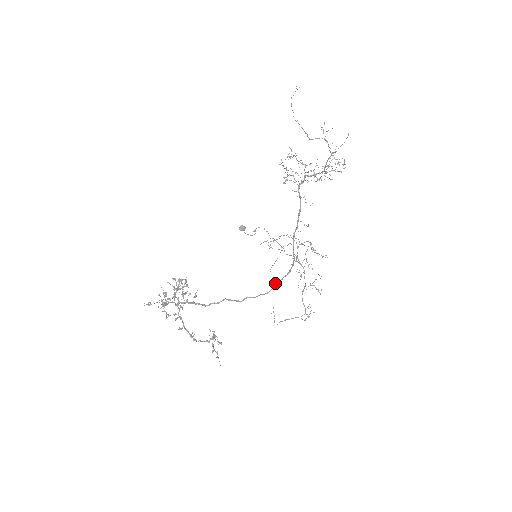
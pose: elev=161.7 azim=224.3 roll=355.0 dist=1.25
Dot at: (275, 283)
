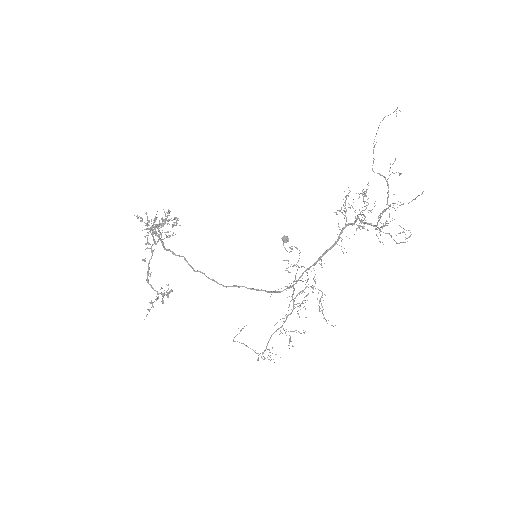
Dot at: occluded
